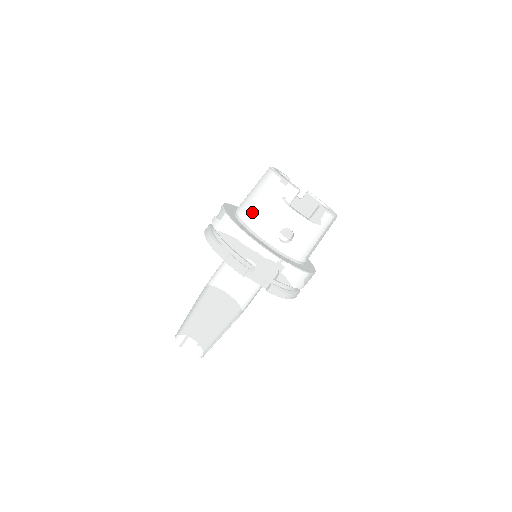
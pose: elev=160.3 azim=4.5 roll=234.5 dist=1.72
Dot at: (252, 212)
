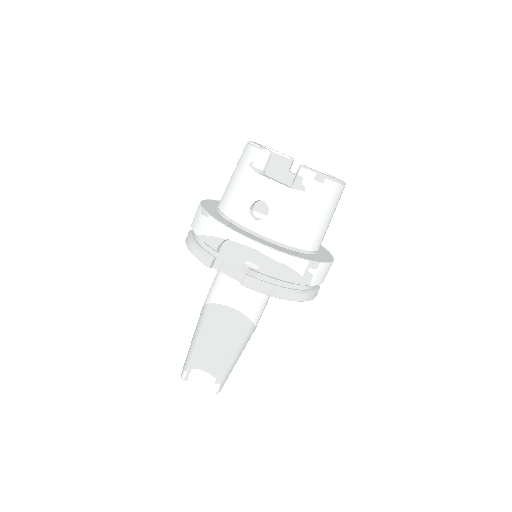
Dot at: (225, 193)
